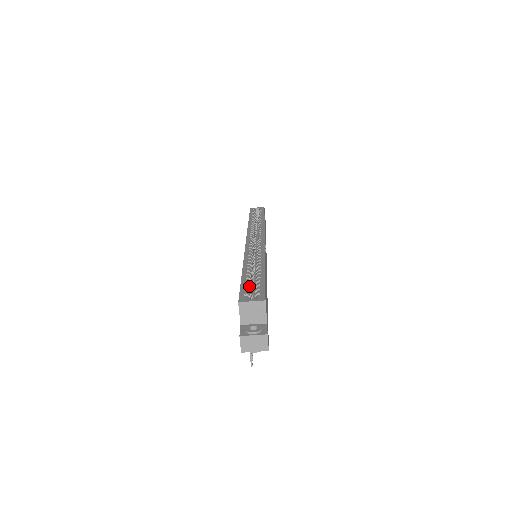
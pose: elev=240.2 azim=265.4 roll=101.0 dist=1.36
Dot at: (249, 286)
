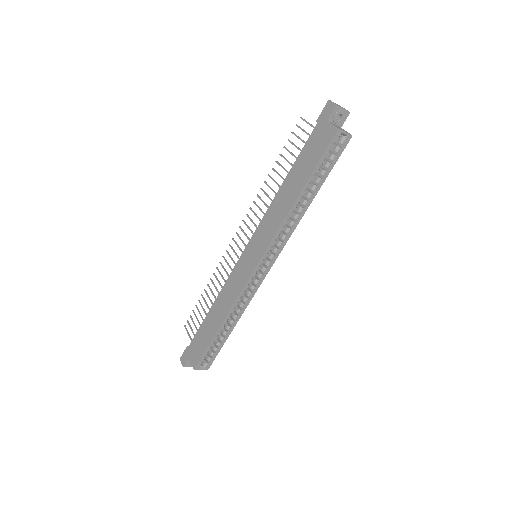
Dot at: occluded
